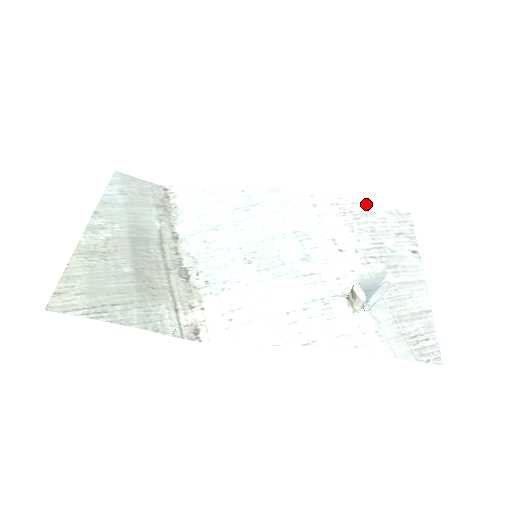
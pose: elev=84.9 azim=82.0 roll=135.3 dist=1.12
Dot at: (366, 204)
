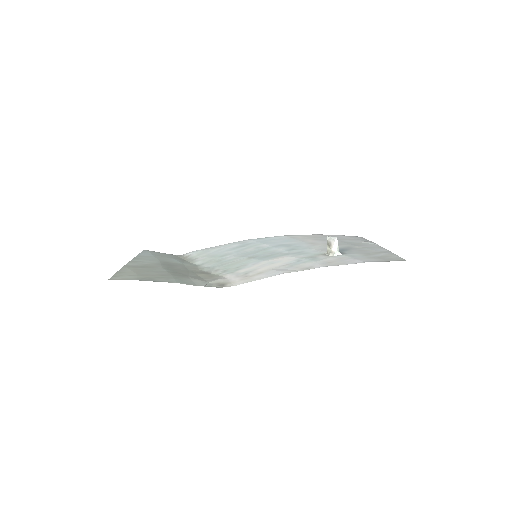
Dot at: (327, 235)
